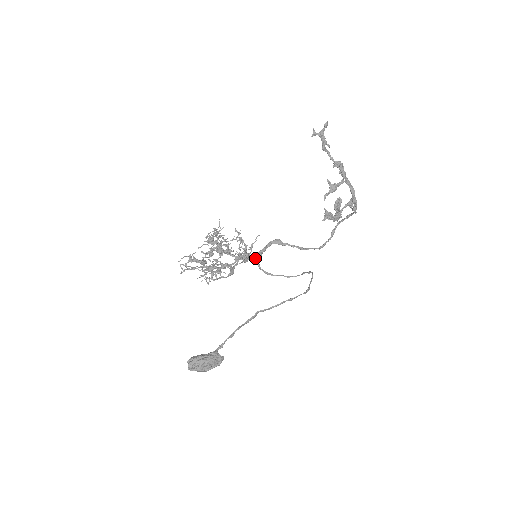
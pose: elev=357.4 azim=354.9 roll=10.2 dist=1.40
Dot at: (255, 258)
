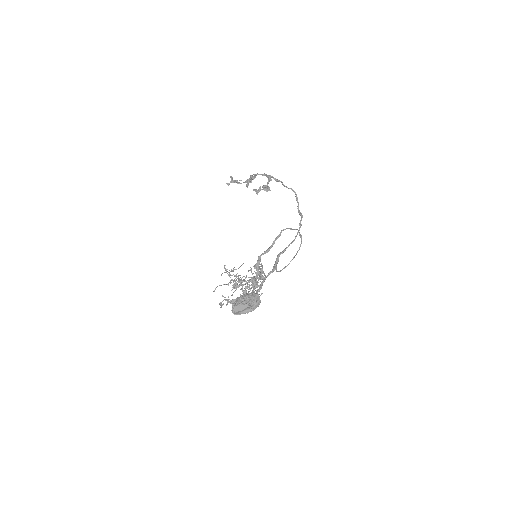
Dot at: (273, 271)
